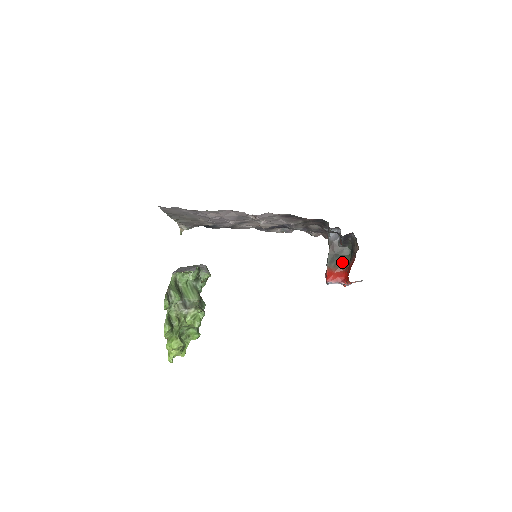
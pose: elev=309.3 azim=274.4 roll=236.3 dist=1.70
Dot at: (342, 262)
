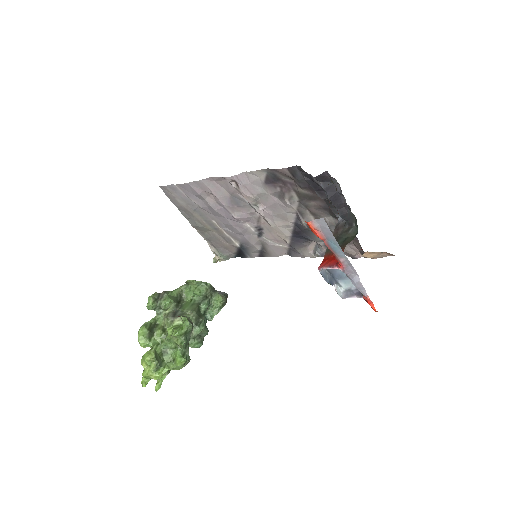
Dot at: (343, 244)
